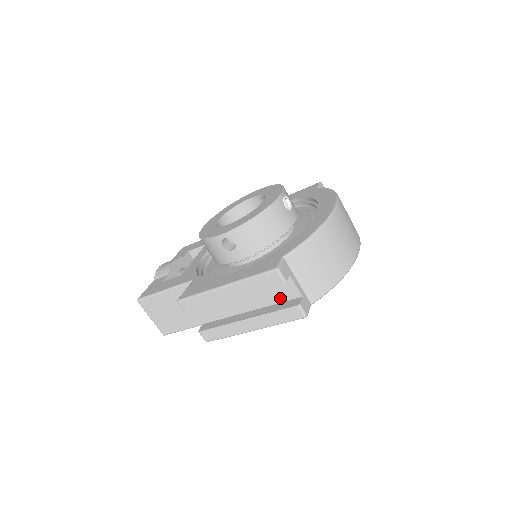
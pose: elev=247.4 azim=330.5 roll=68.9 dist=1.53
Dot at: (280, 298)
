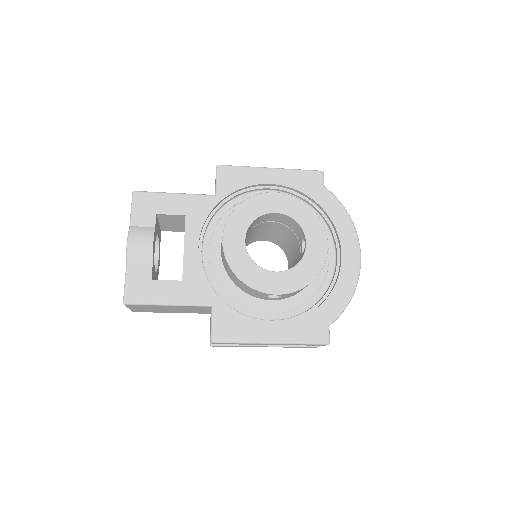
Dot at: occluded
